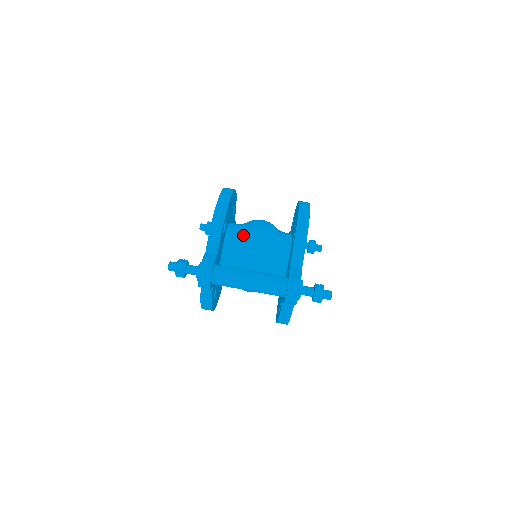
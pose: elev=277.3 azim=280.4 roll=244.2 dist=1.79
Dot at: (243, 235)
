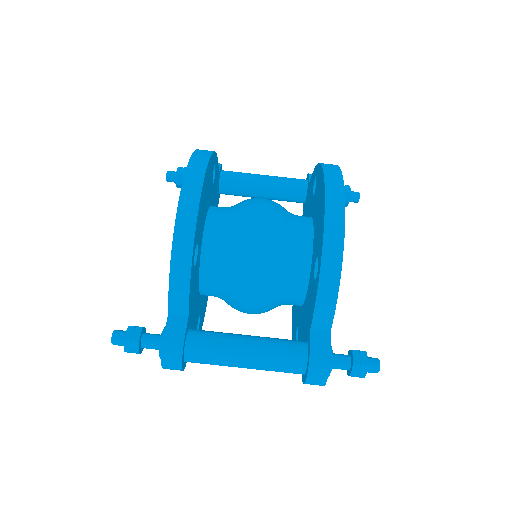
Dot at: (230, 250)
